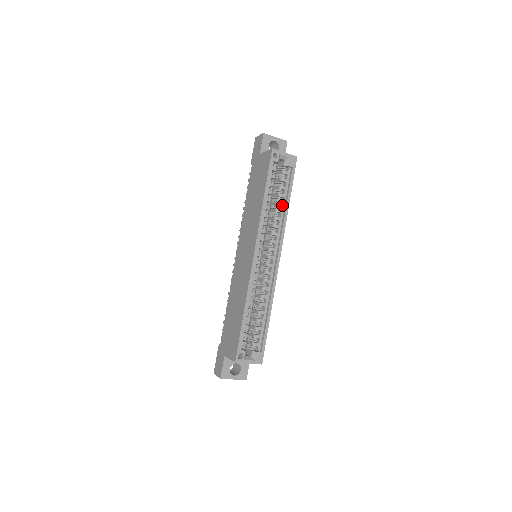
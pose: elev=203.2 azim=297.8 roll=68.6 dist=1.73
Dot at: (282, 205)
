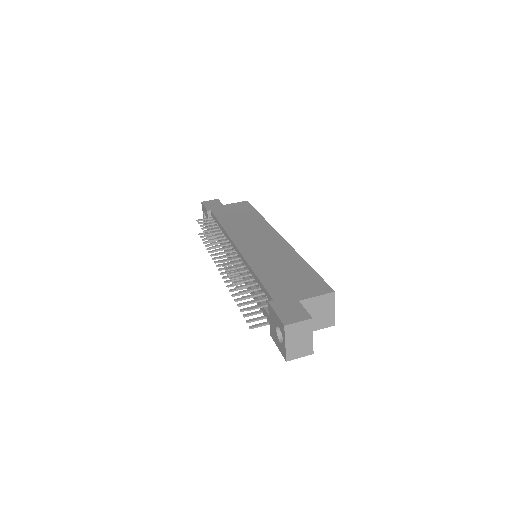
Dot at: occluded
